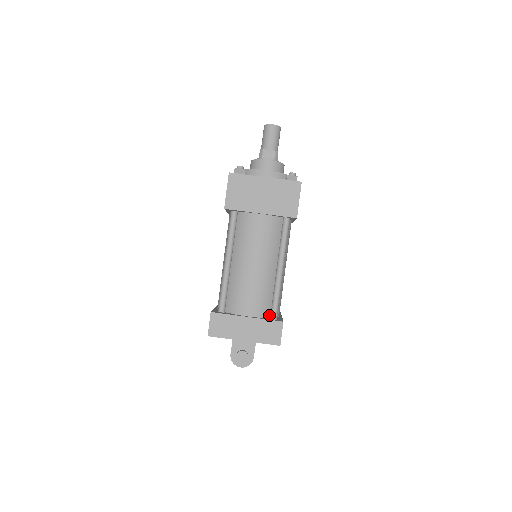
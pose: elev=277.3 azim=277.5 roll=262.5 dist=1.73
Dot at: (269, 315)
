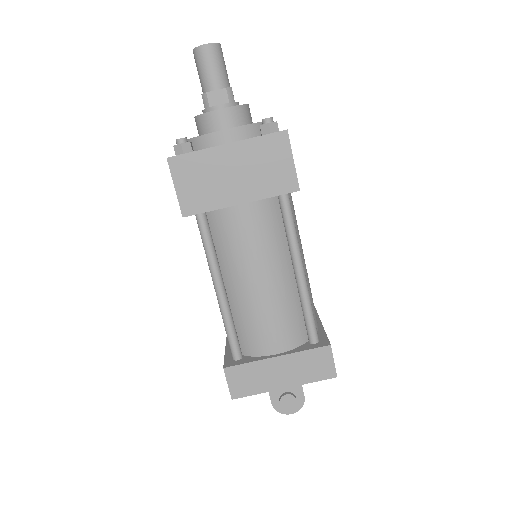
Dot at: (306, 338)
